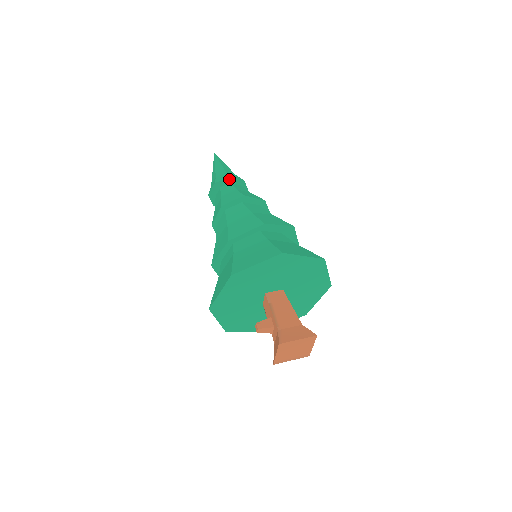
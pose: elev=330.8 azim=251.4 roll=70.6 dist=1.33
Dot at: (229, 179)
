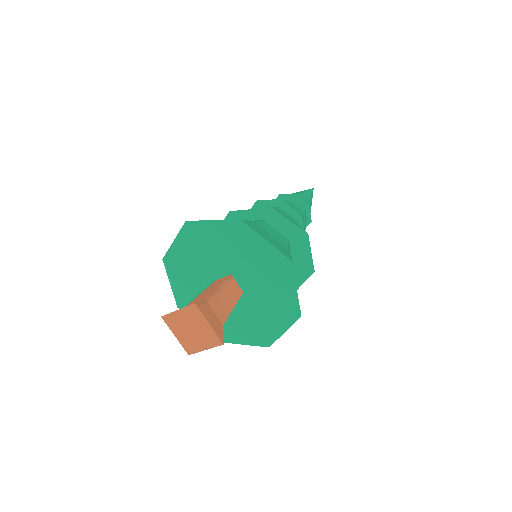
Dot at: (280, 197)
